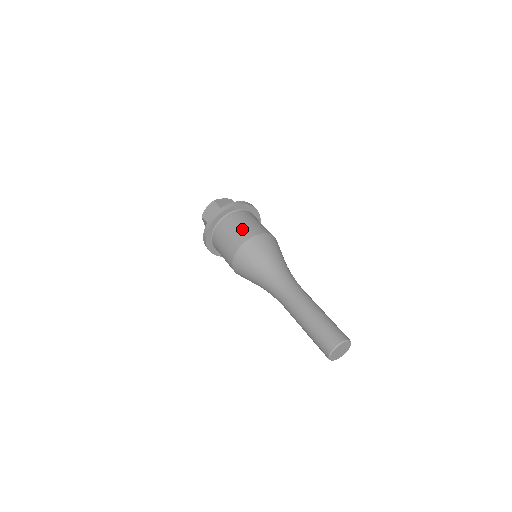
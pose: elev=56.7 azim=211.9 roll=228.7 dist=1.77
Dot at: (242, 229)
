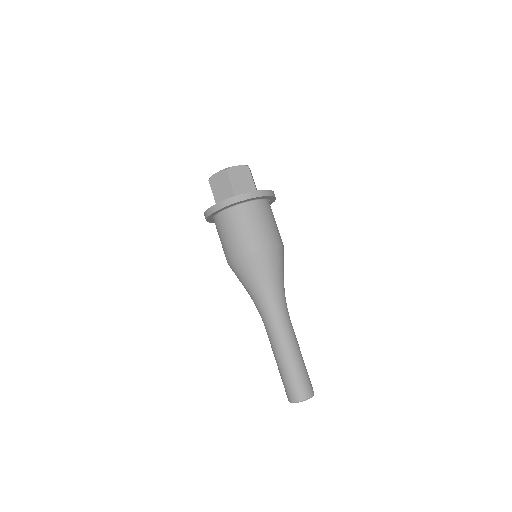
Dot at: (224, 245)
